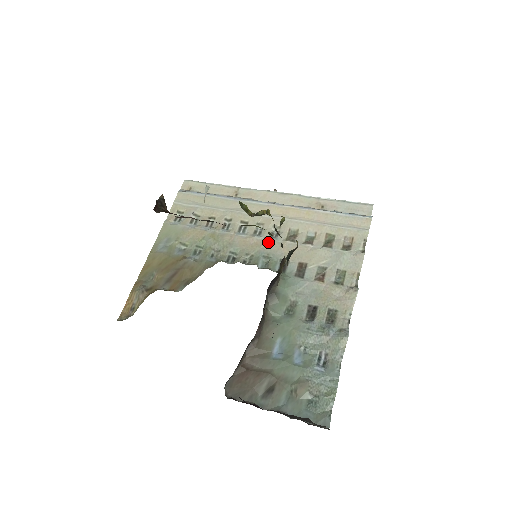
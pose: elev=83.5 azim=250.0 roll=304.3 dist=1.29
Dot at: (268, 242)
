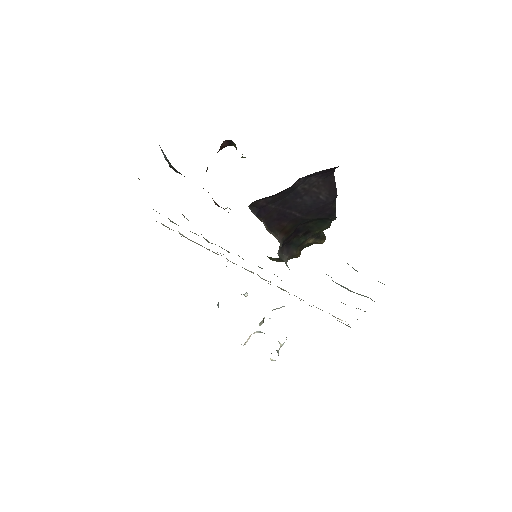
Dot at: occluded
